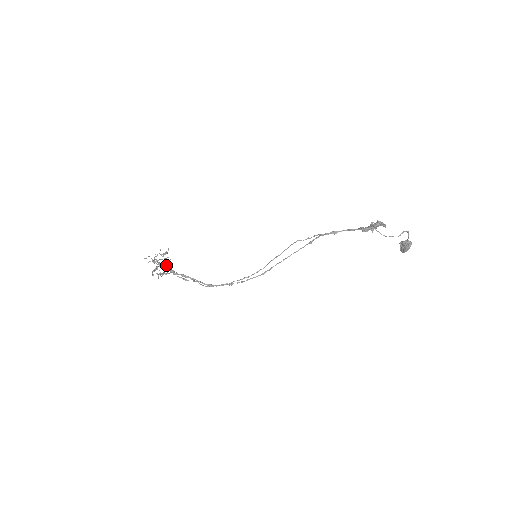
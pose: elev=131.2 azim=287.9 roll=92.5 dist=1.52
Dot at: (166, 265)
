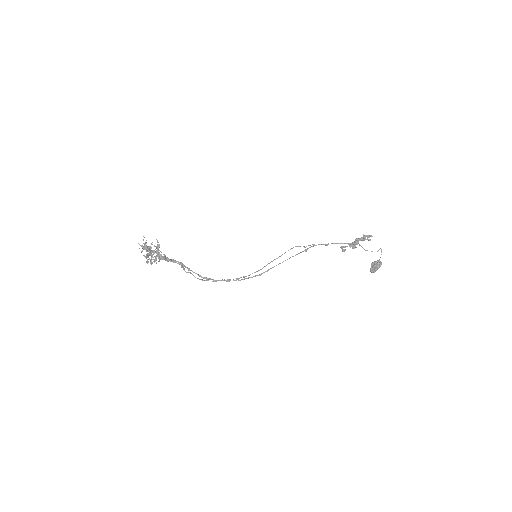
Dot at: (156, 255)
